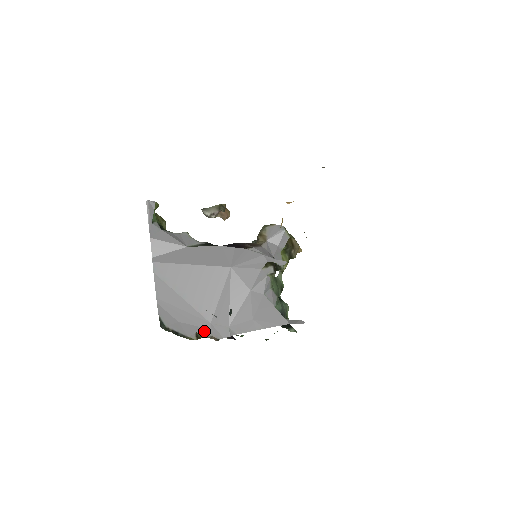
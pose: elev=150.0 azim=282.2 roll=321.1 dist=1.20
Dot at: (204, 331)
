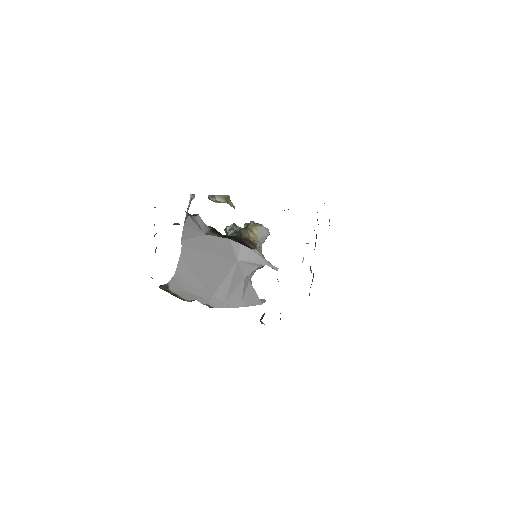
Dot at: (204, 300)
